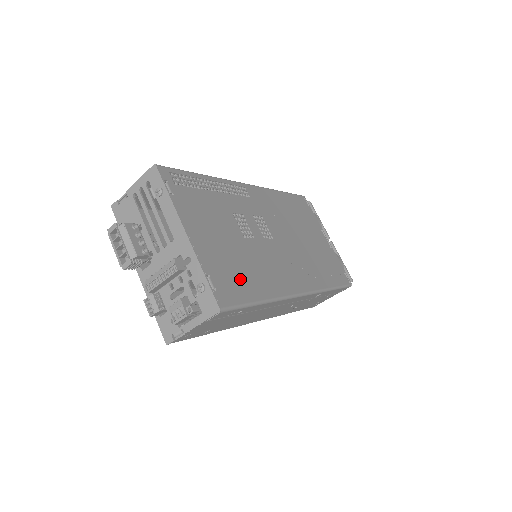
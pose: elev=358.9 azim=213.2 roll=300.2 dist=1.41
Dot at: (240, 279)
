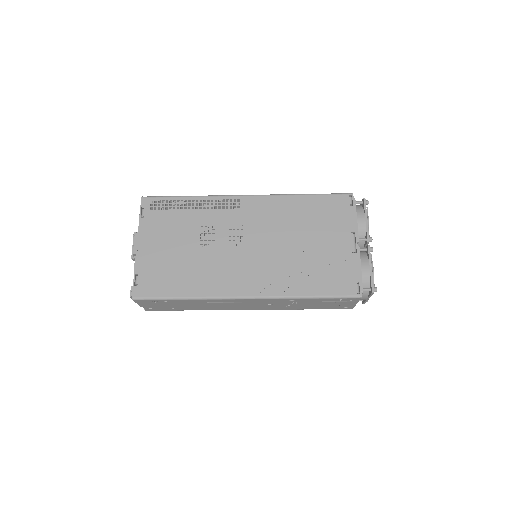
Dot at: (169, 279)
